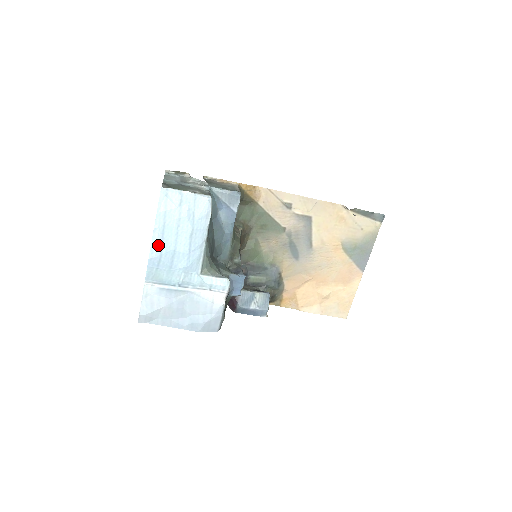
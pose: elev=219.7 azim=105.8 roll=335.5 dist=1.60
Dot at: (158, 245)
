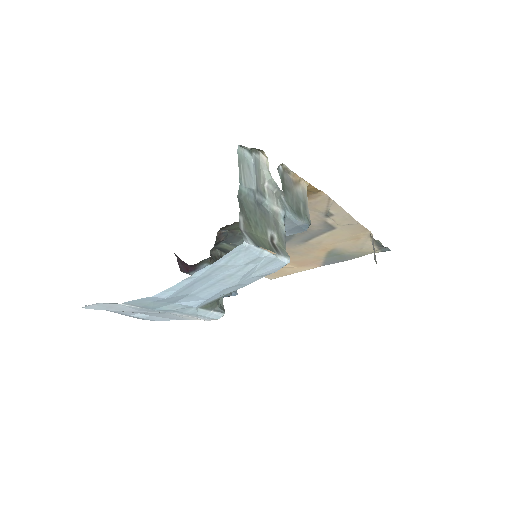
Dot at: (178, 290)
